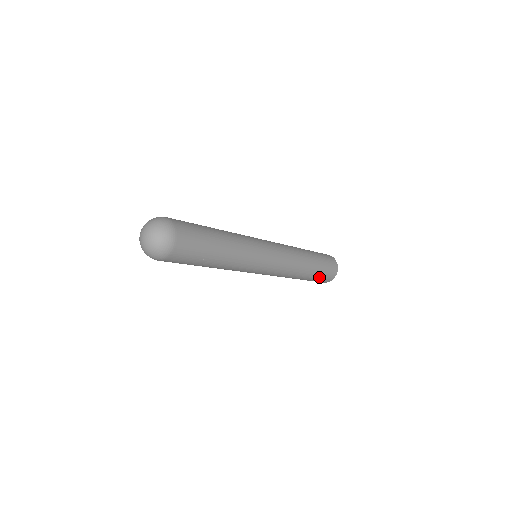
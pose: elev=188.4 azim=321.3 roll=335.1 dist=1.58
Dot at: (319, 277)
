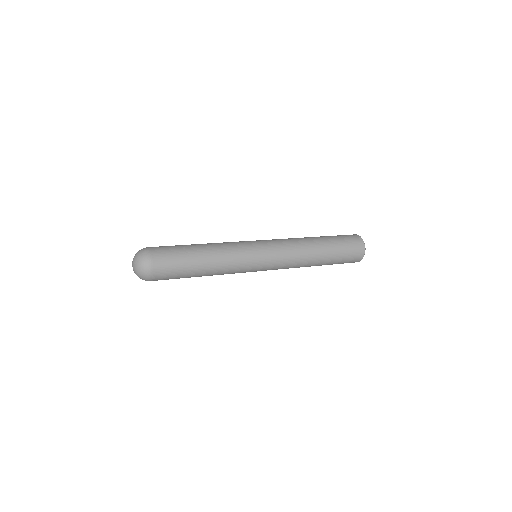
Dot at: (338, 263)
